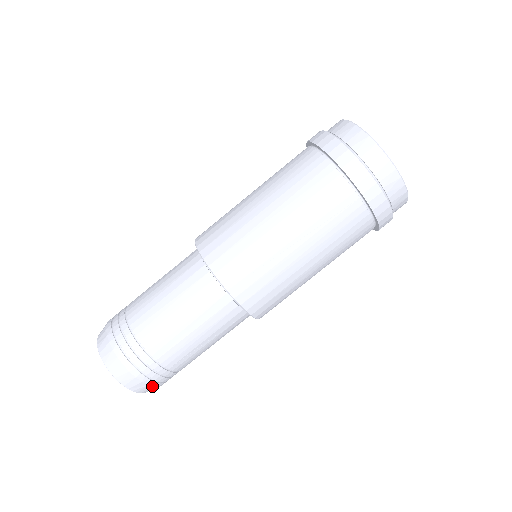
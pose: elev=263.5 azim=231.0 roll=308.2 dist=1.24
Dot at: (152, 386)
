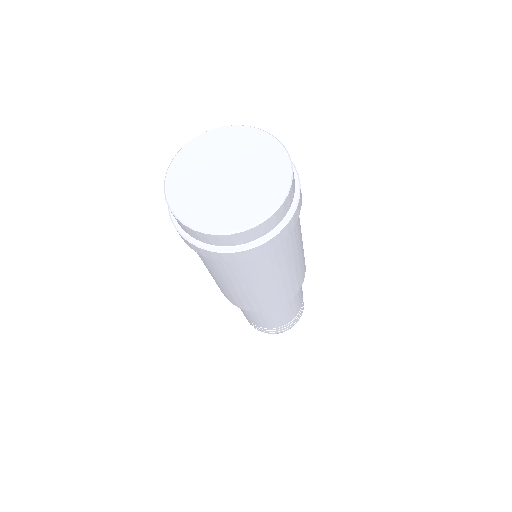
Dot at: occluded
